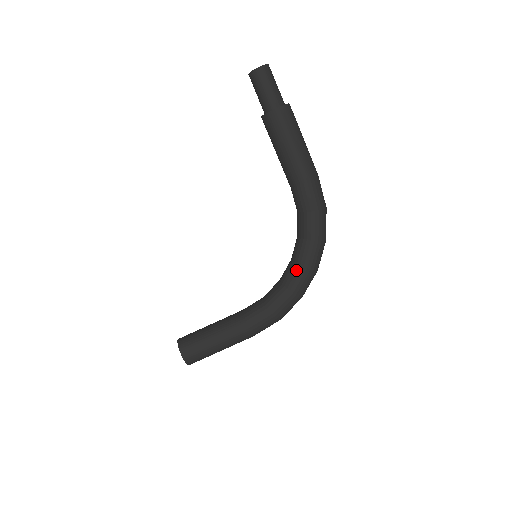
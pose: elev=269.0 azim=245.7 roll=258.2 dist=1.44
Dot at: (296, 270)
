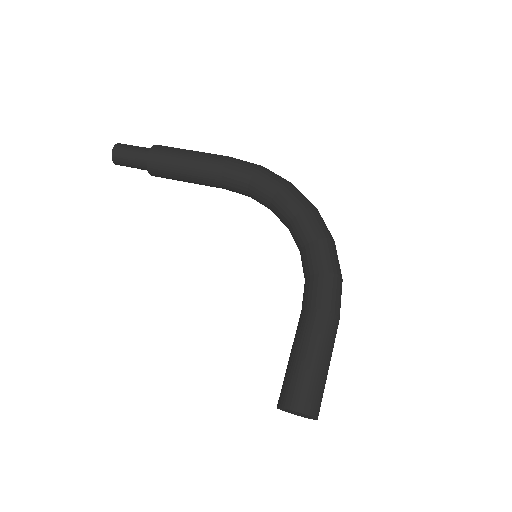
Dot at: (297, 223)
